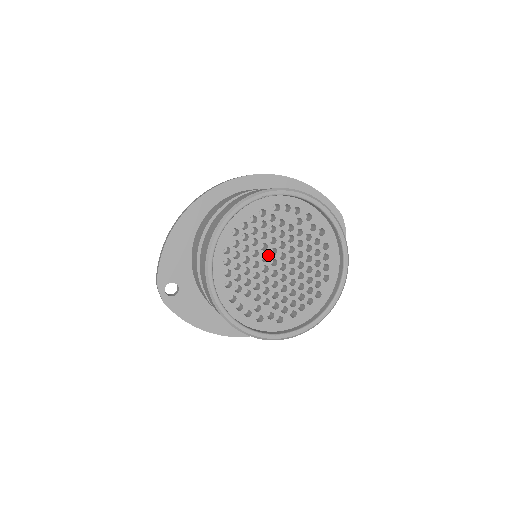
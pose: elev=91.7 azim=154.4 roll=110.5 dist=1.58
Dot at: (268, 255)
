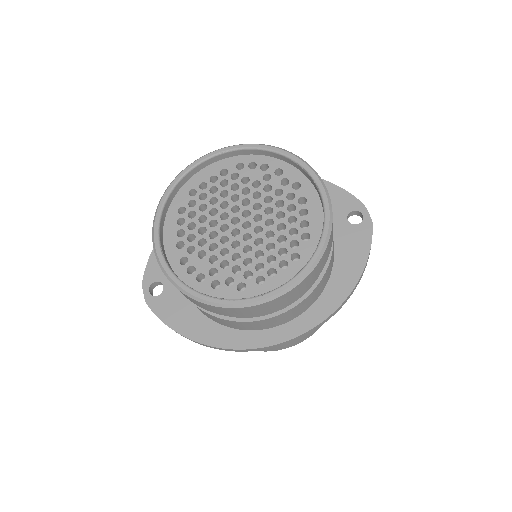
Dot at: (229, 213)
